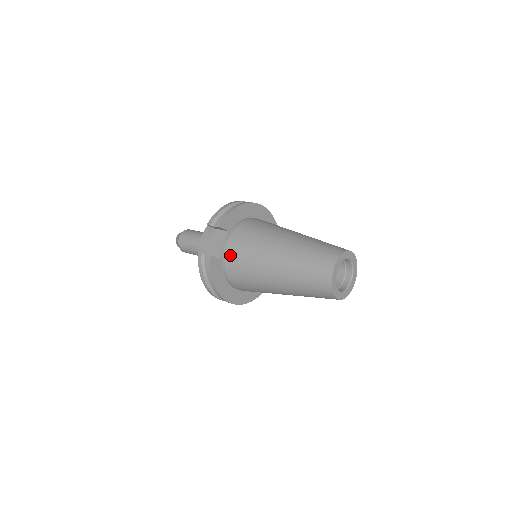
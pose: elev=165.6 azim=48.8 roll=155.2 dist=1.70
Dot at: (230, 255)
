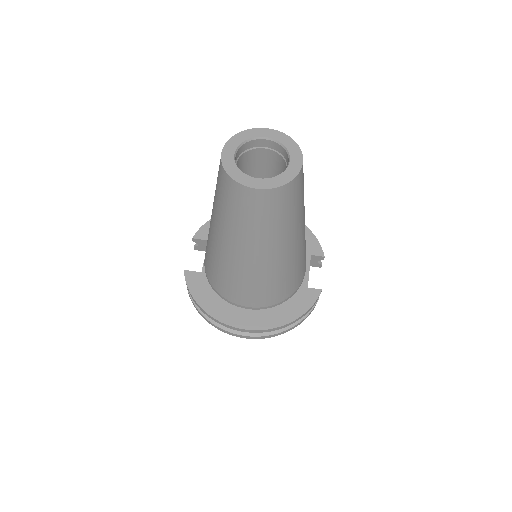
Dot at: (205, 259)
